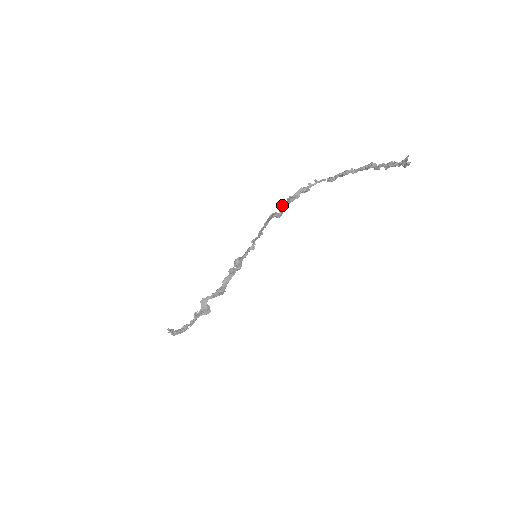
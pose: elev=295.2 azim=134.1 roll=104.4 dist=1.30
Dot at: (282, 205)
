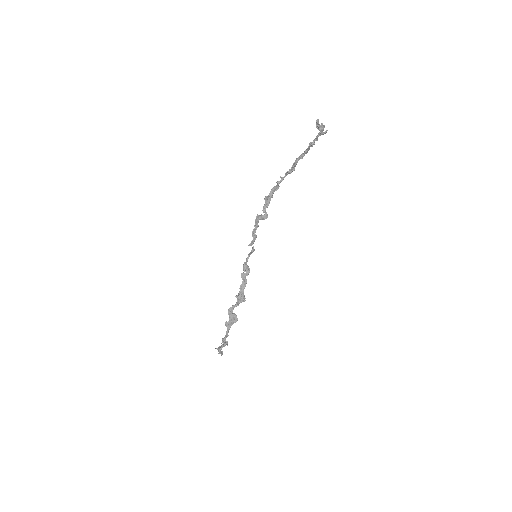
Dot at: (263, 206)
